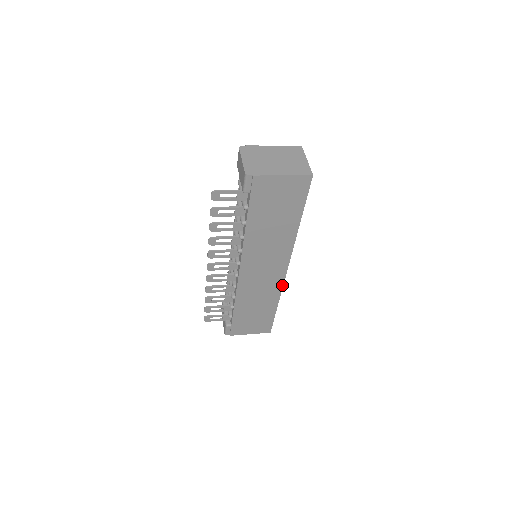
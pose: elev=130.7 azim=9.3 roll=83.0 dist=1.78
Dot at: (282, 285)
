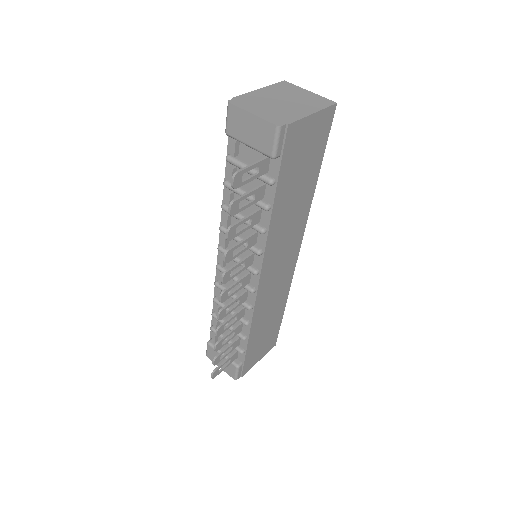
Dot at: (292, 276)
